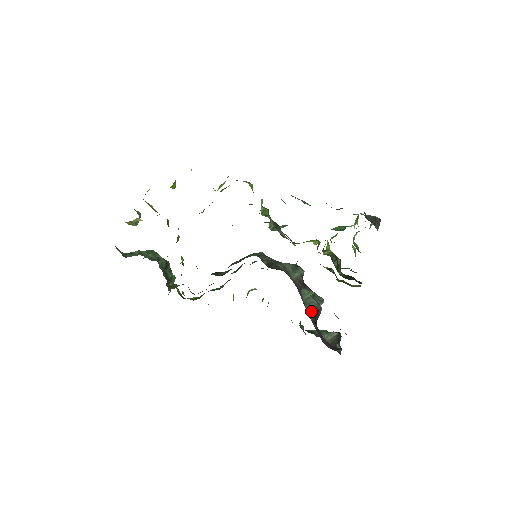
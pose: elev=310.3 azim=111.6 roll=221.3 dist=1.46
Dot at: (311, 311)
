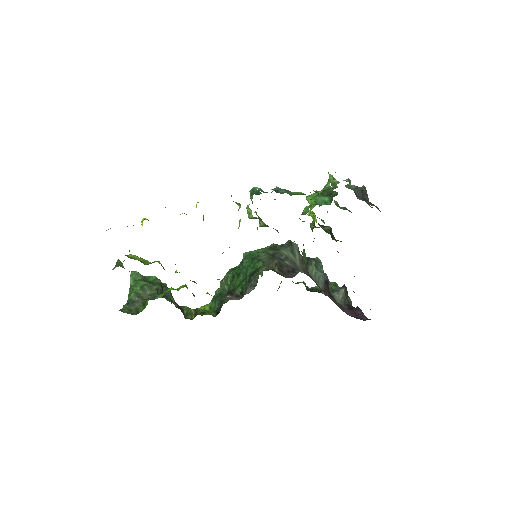
Dot at: (324, 288)
